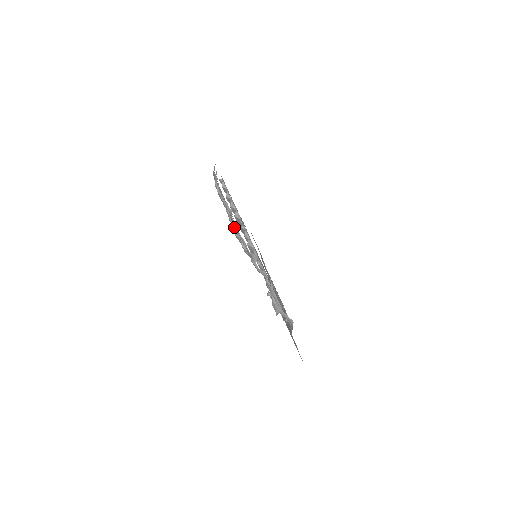
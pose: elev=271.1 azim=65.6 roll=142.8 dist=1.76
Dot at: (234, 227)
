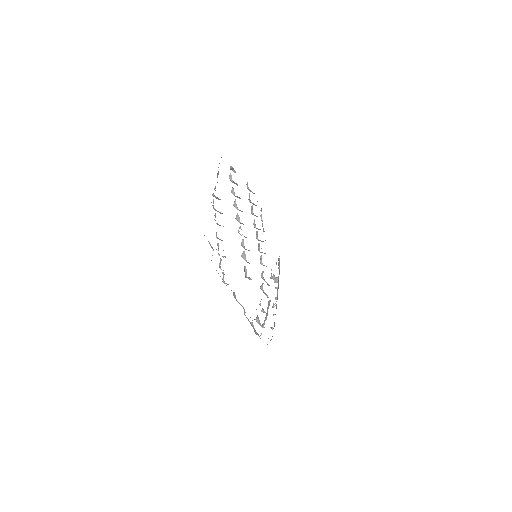
Dot at: occluded
